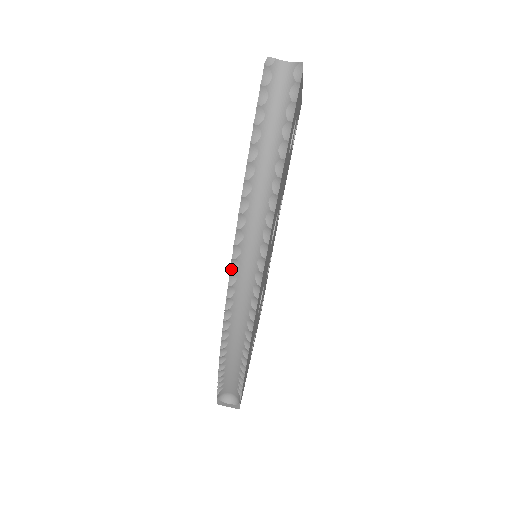
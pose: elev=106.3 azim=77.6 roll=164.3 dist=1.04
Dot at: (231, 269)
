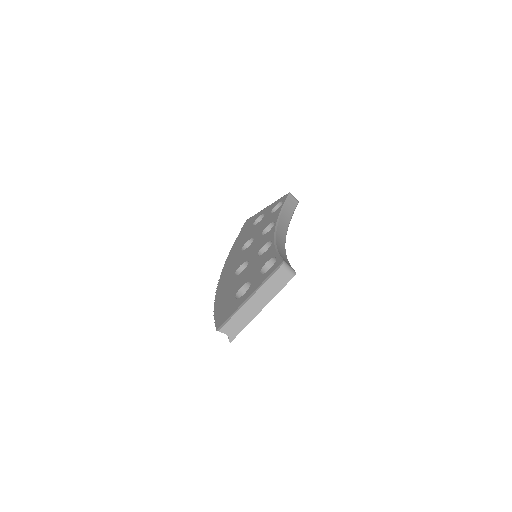
Dot at: (218, 285)
